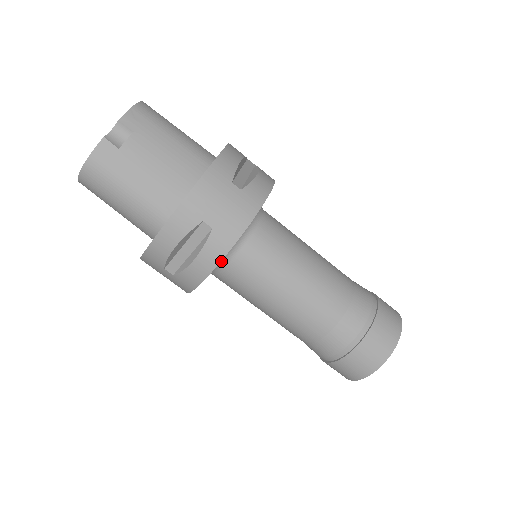
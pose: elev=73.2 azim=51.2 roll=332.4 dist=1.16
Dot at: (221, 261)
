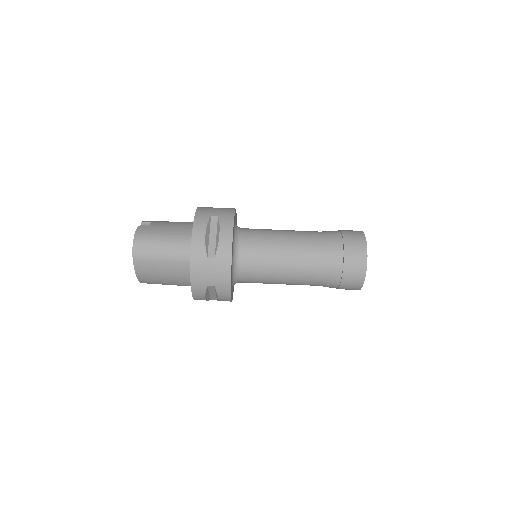
Dot at: (236, 244)
